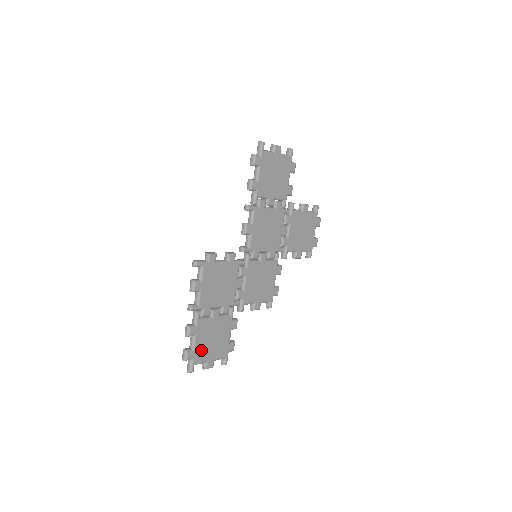
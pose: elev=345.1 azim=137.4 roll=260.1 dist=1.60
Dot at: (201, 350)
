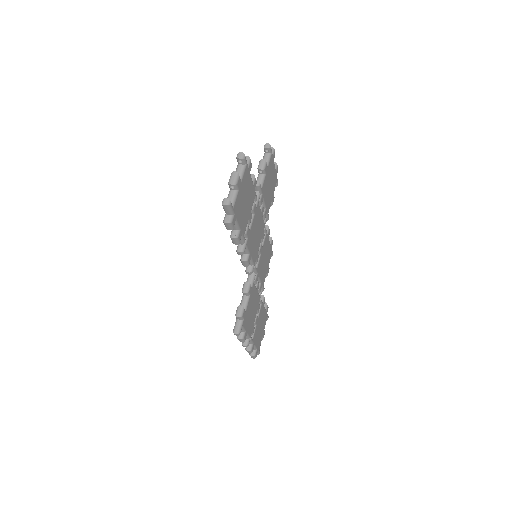
Dot at: (259, 341)
